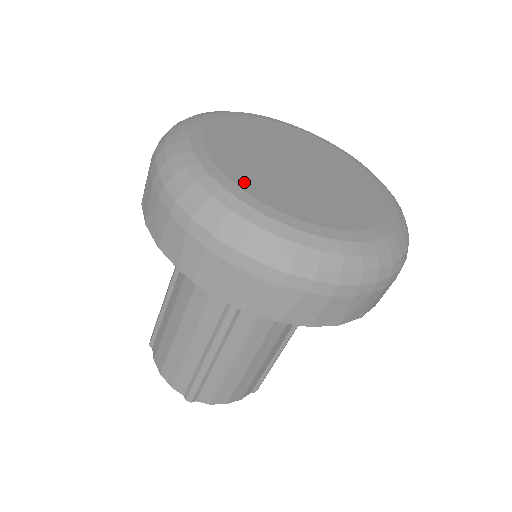
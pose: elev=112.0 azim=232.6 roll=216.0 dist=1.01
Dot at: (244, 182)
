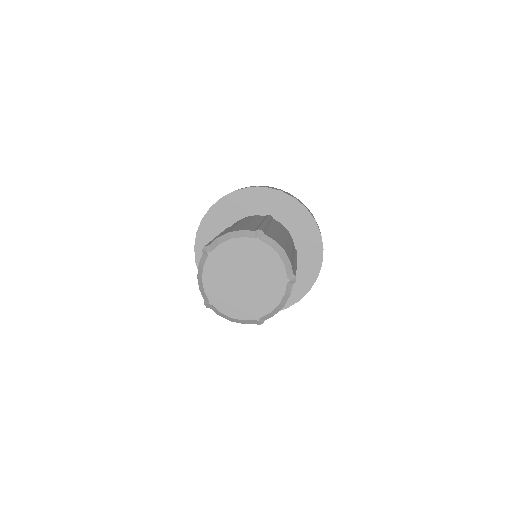
Dot at: occluded
